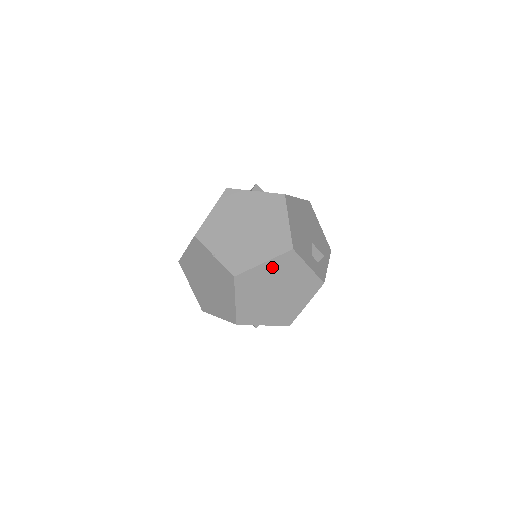
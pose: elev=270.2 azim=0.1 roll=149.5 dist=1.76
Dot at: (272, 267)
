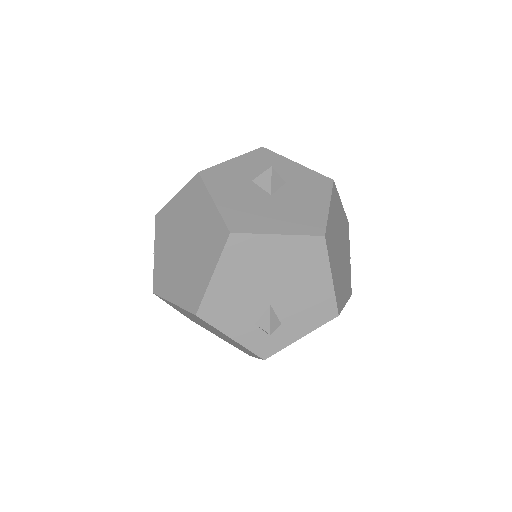
Dot at: occluded
